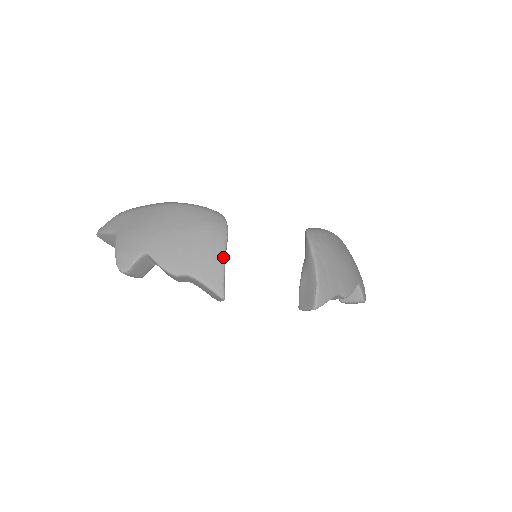
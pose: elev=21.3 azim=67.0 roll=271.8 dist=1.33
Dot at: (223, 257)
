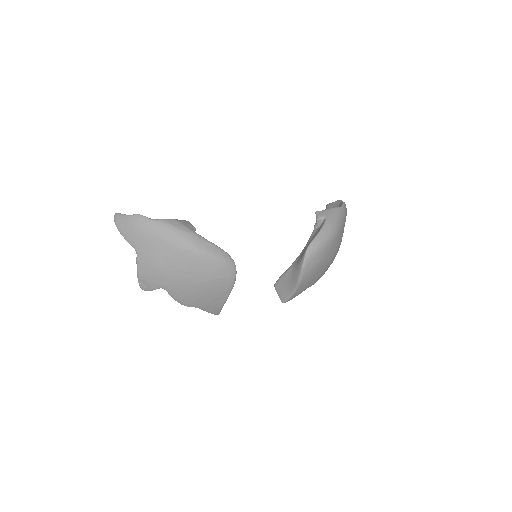
Dot at: (225, 301)
